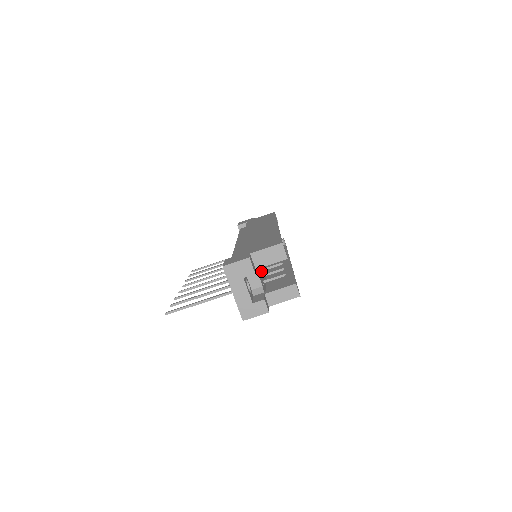
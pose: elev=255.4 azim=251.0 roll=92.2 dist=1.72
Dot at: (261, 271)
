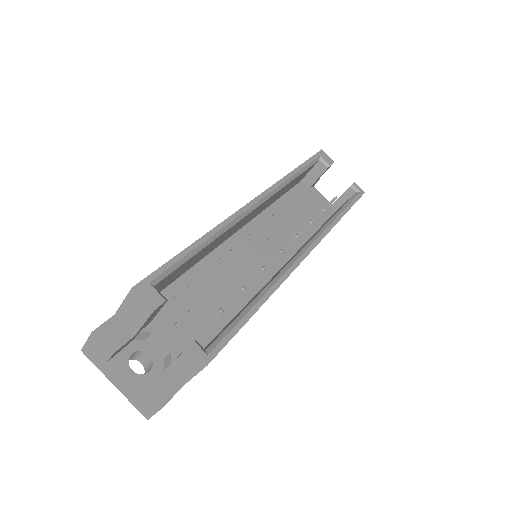
Dot at: (212, 304)
